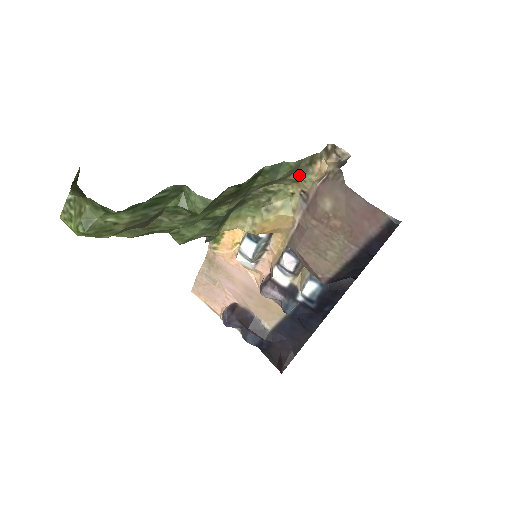
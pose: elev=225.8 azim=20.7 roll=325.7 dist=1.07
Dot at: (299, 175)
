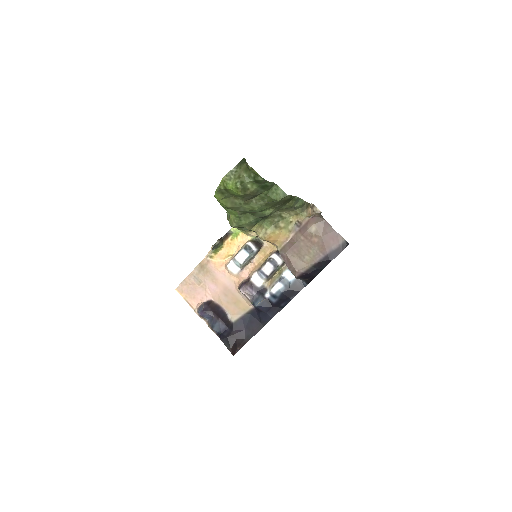
Dot at: (301, 211)
